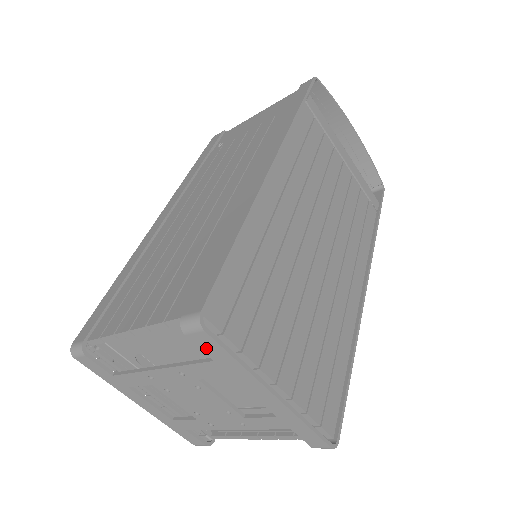
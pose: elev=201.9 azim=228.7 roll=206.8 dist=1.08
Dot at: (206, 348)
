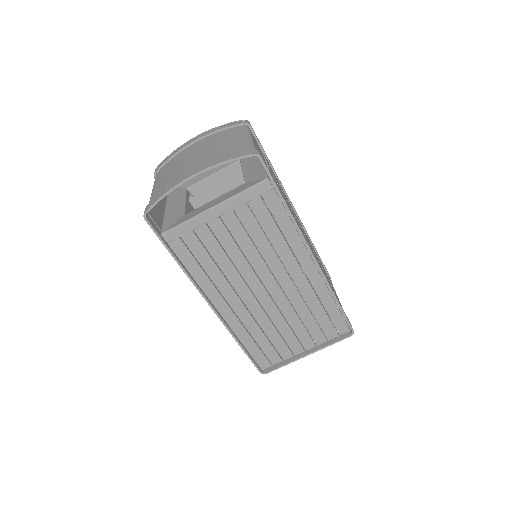
Dot at: occluded
